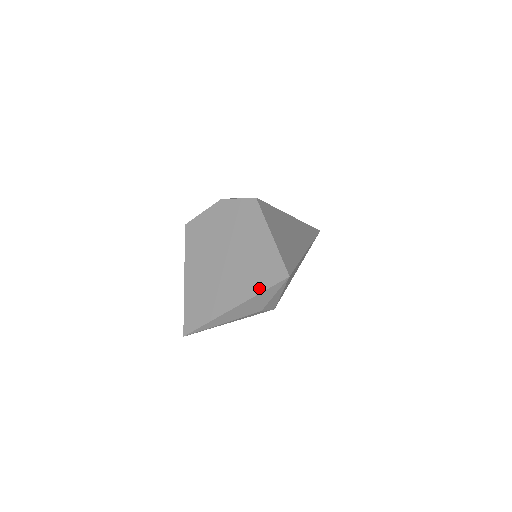
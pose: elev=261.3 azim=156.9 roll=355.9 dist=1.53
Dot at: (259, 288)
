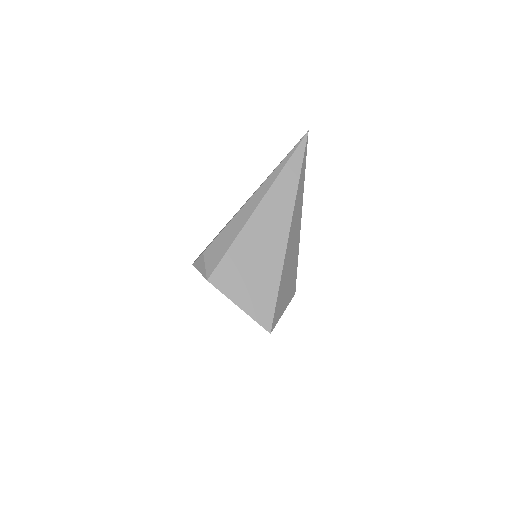
Dot at: occluded
